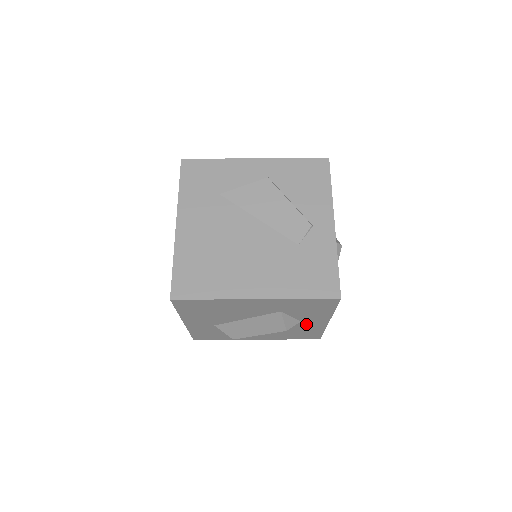
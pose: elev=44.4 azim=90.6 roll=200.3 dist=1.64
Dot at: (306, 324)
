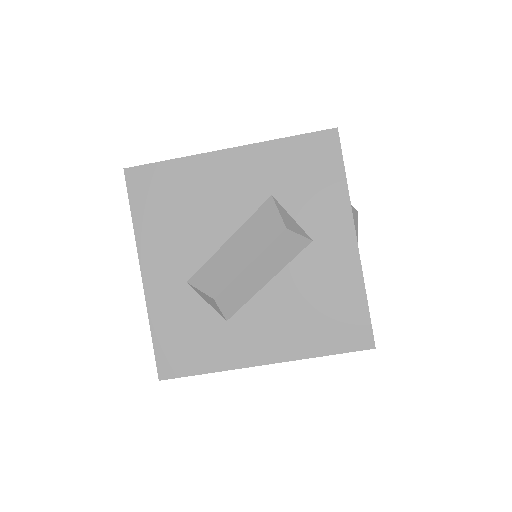
Dot at: (325, 256)
